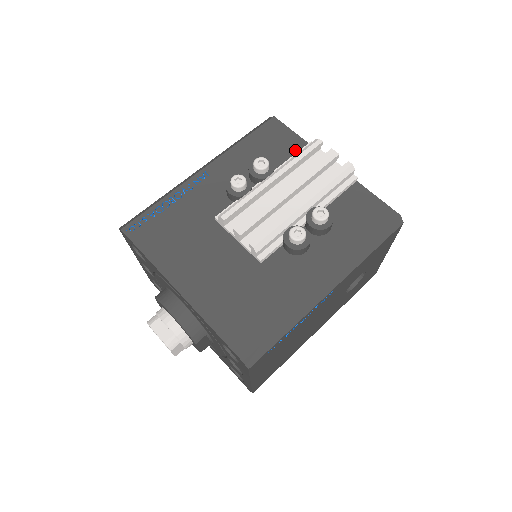
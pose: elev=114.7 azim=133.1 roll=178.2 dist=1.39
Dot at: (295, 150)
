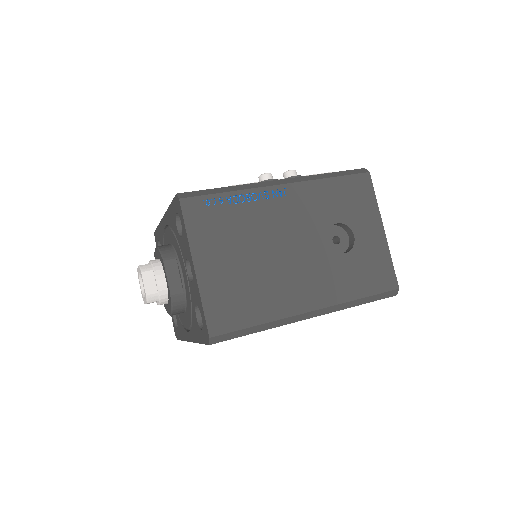
Dot at: occluded
